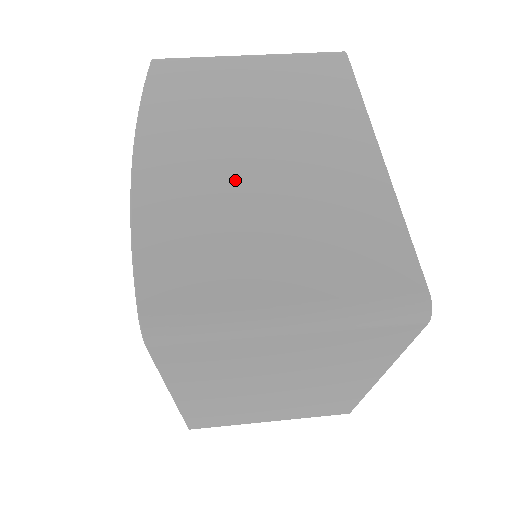
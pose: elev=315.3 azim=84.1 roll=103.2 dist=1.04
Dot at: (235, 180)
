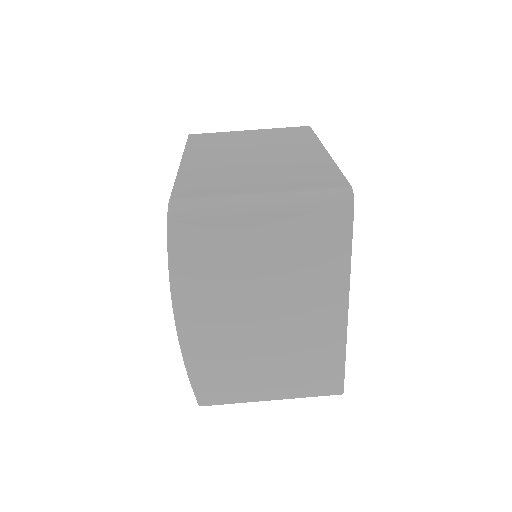
Dot at: (246, 334)
